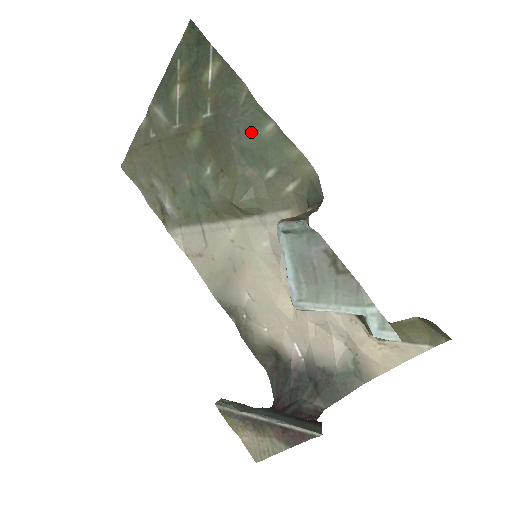
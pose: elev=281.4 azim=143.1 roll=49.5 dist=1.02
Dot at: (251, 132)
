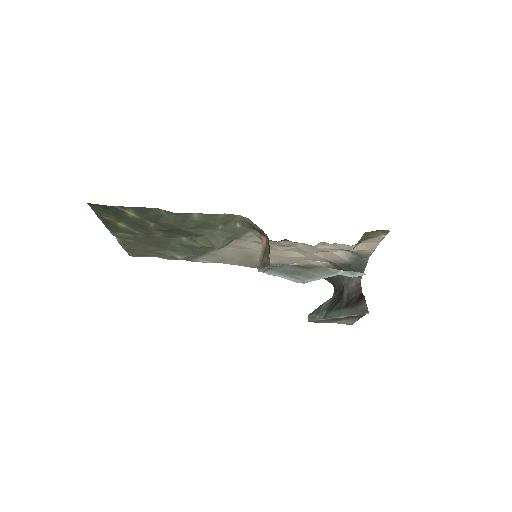
Dot at: (188, 222)
